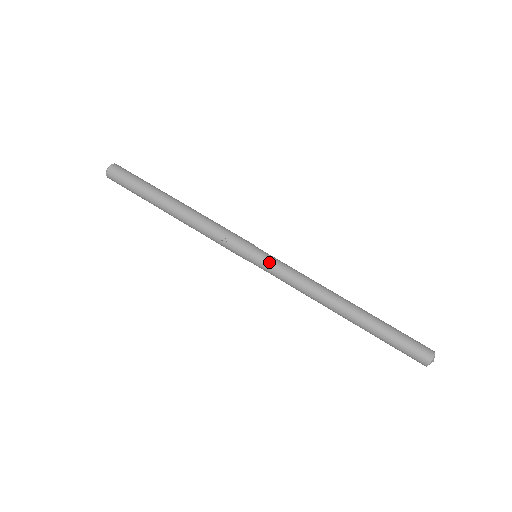
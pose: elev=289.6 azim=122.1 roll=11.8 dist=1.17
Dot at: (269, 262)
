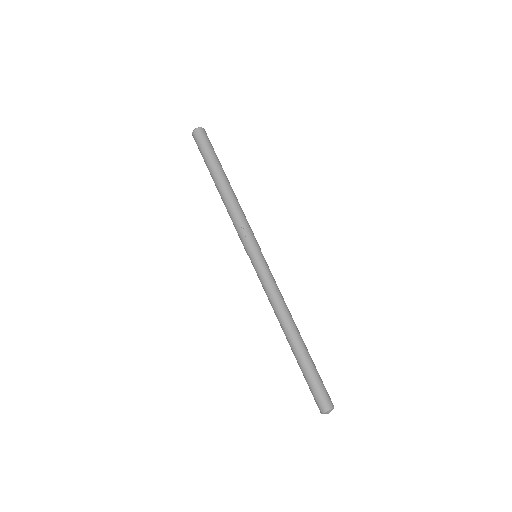
Dot at: (264, 265)
